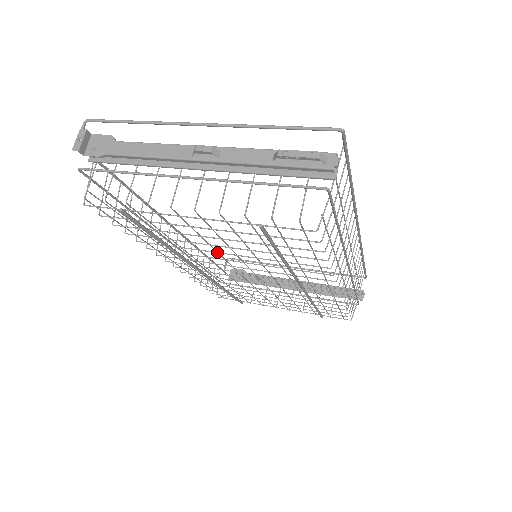
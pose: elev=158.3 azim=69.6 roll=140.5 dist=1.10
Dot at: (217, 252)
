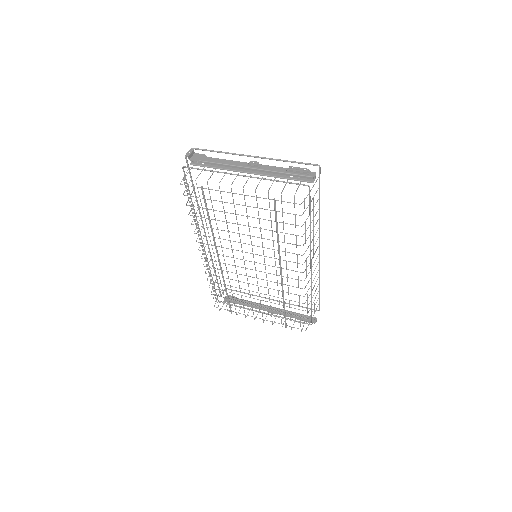
Dot at: (239, 233)
